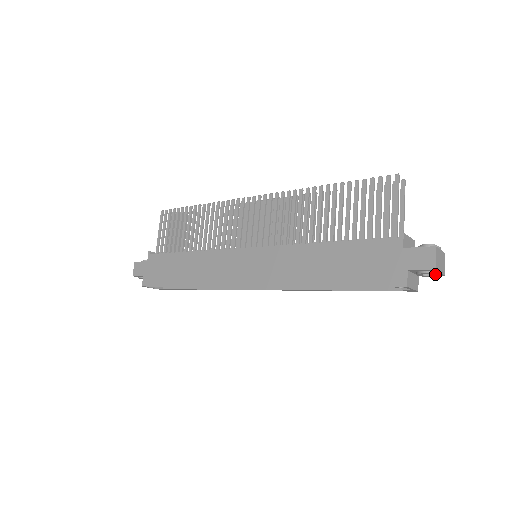
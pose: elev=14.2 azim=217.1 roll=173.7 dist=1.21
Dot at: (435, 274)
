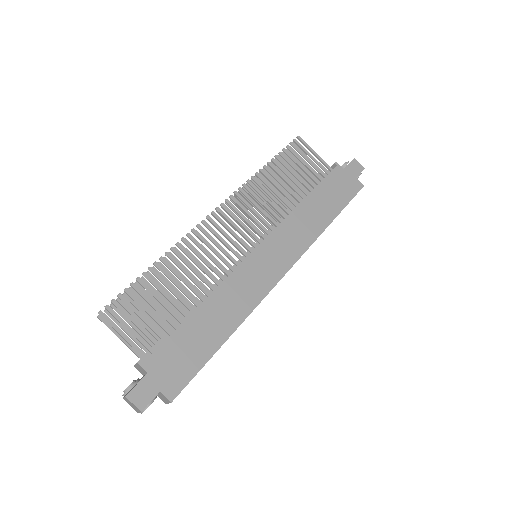
Dot at: occluded
